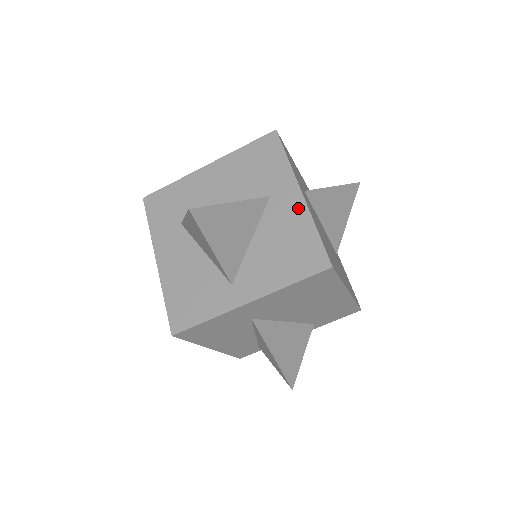
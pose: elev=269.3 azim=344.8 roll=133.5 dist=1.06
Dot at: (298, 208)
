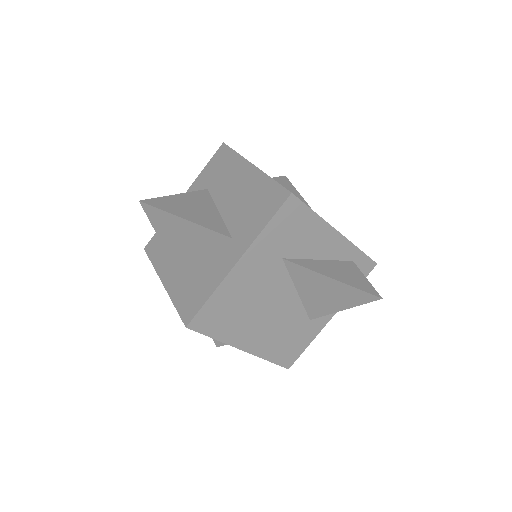
Dot at: (225, 268)
